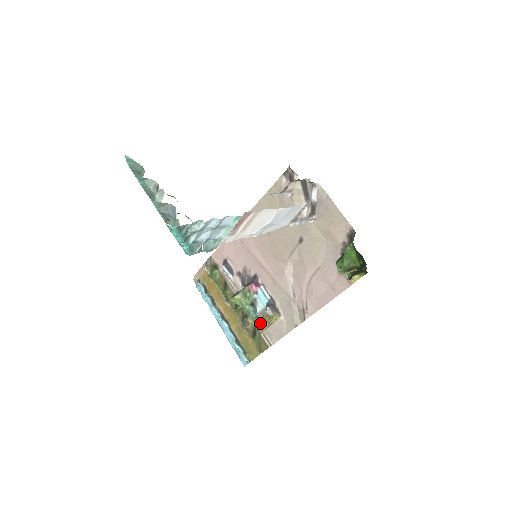
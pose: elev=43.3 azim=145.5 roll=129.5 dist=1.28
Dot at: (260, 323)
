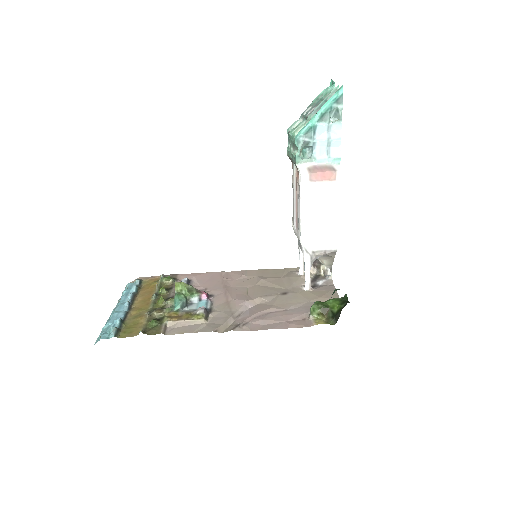
Dot at: (176, 315)
